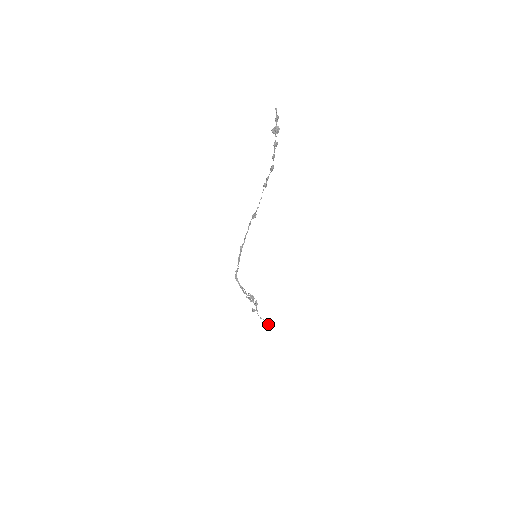
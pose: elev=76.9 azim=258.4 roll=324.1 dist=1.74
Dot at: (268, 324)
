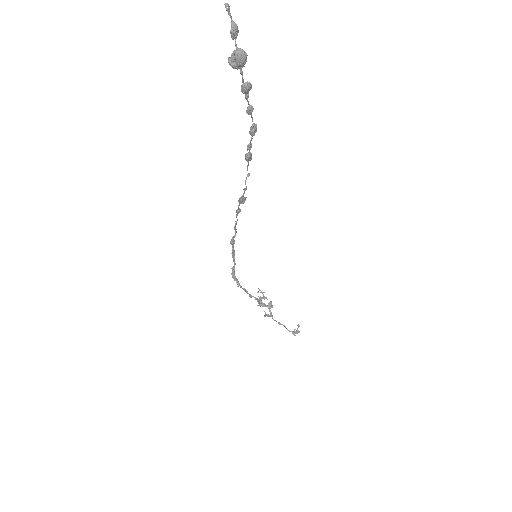
Dot at: (290, 331)
